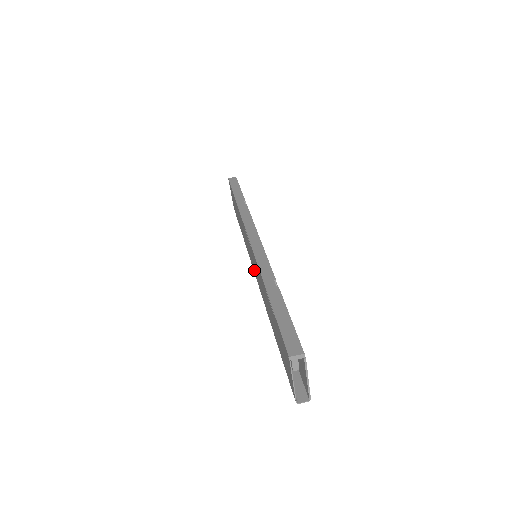
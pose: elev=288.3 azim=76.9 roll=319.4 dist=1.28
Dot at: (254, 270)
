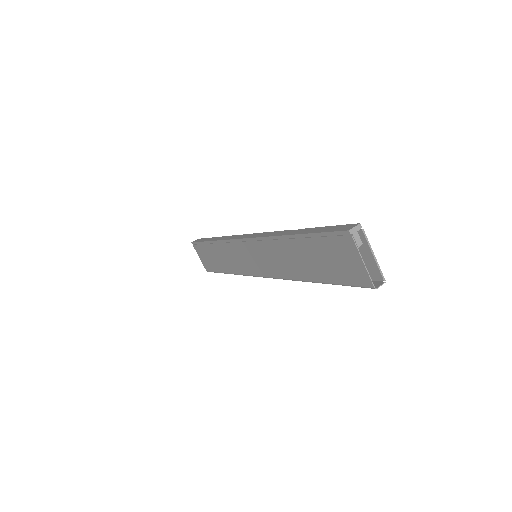
Dot at: (260, 270)
